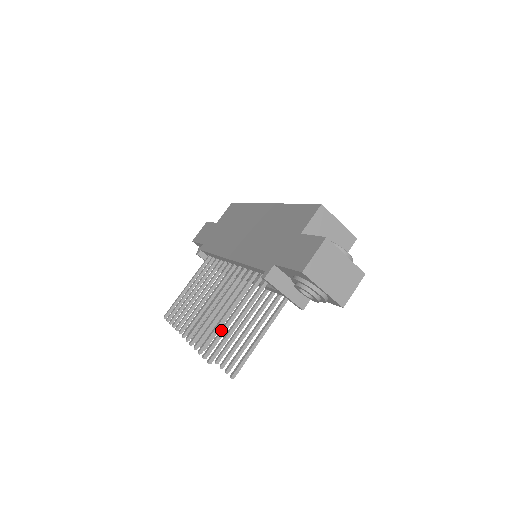
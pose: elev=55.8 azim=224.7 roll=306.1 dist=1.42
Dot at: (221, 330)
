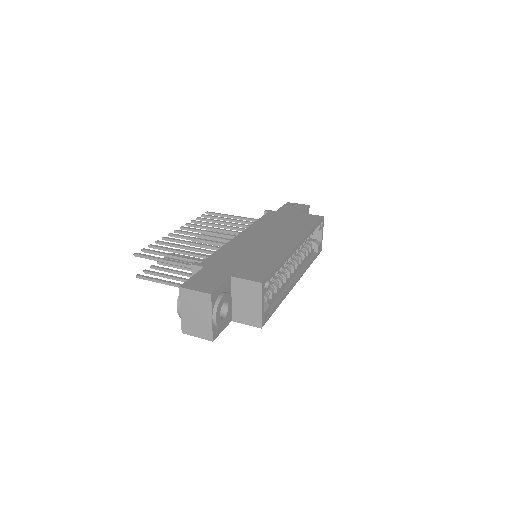
Dot at: (162, 252)
